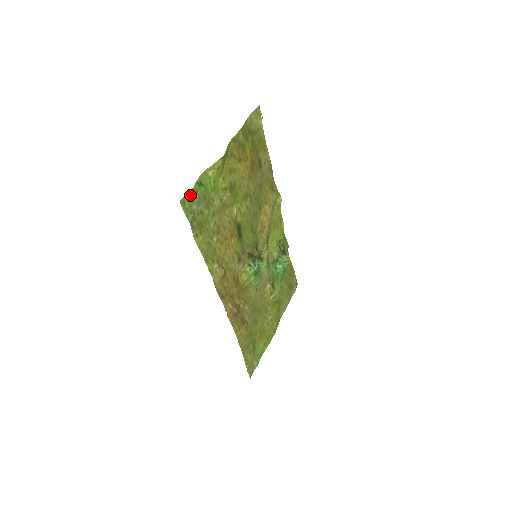
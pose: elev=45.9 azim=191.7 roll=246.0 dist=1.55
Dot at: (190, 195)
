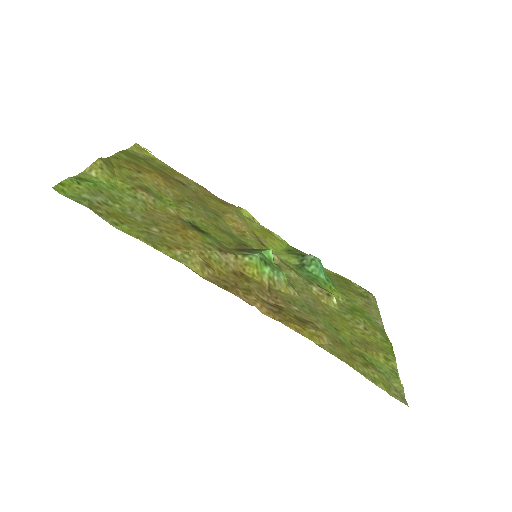
Dot at: (68, 185)
